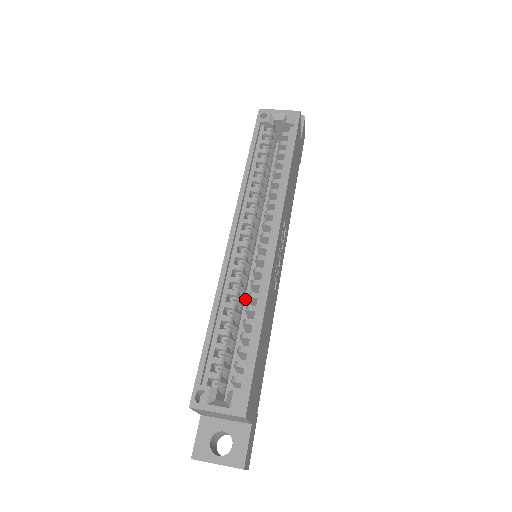
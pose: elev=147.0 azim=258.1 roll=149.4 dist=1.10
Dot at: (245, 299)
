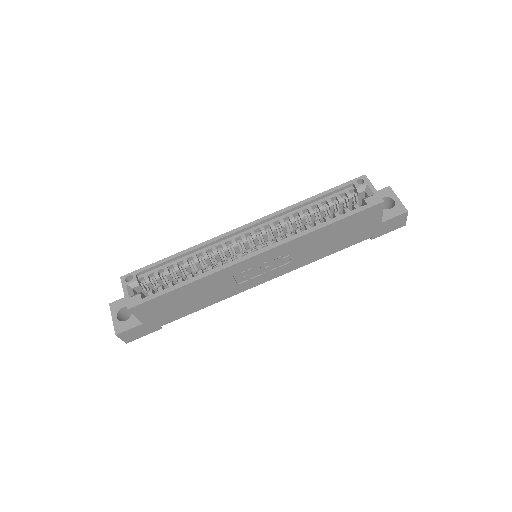
Dot at: occluded
